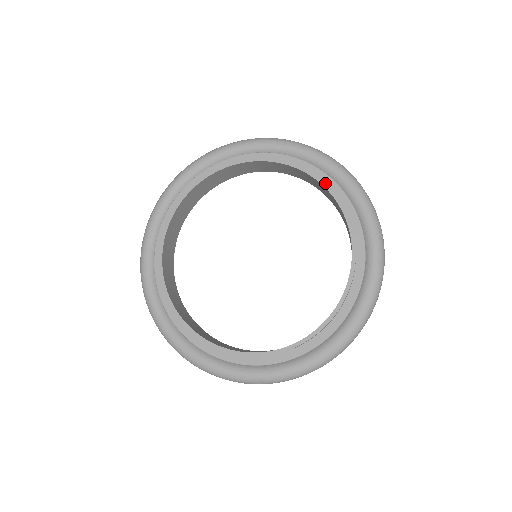
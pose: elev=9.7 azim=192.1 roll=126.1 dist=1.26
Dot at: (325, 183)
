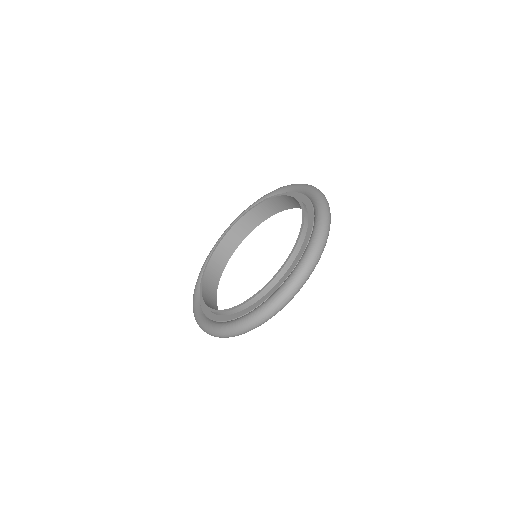
Dot at: (293, 195)
